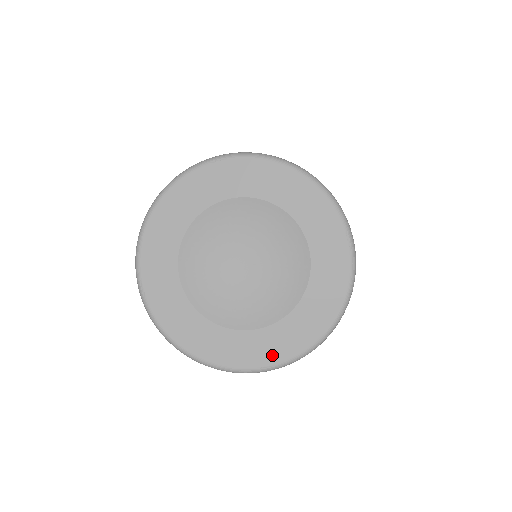
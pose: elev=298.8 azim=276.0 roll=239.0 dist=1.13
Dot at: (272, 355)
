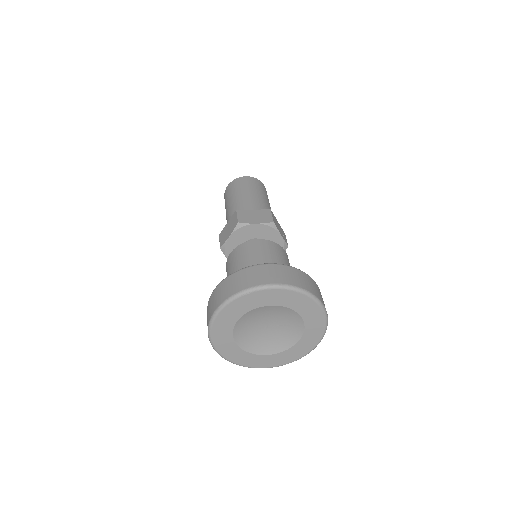
Dot at: (290, 359)
